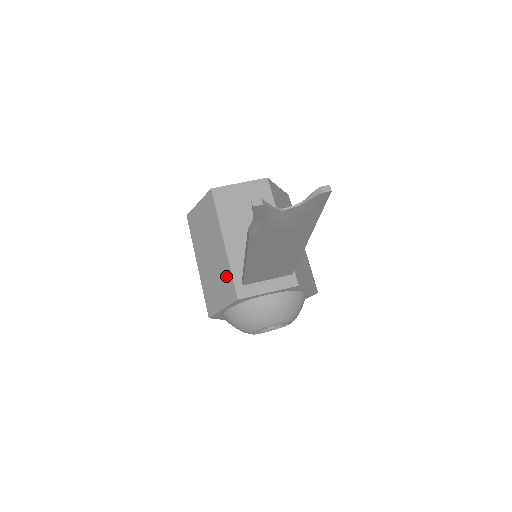
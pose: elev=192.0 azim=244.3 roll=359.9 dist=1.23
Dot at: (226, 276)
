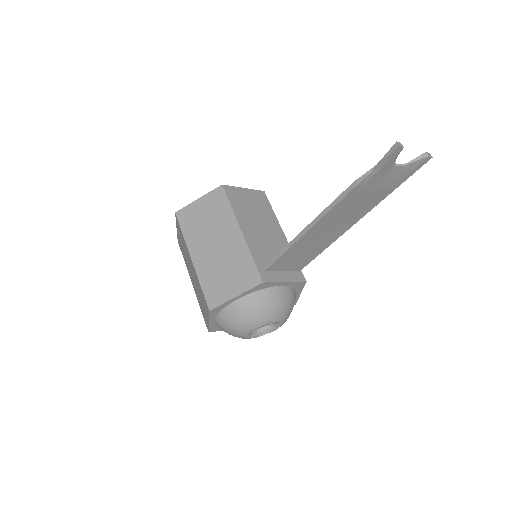
Dot at: (244, 262)
